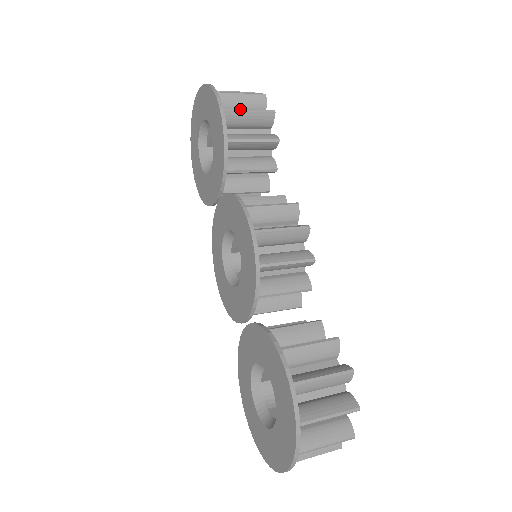
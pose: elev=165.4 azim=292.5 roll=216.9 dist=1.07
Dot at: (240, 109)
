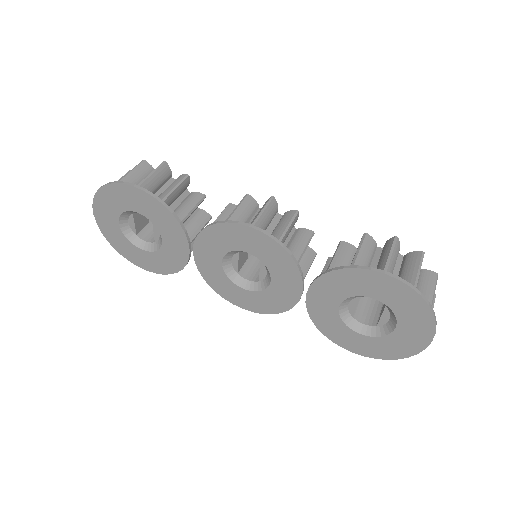
Dot at: (145, 178)
